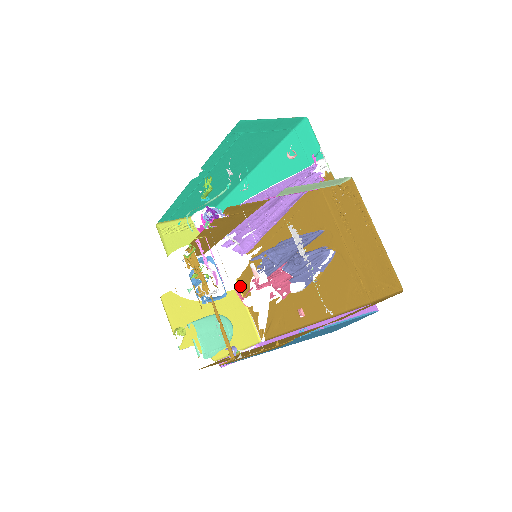
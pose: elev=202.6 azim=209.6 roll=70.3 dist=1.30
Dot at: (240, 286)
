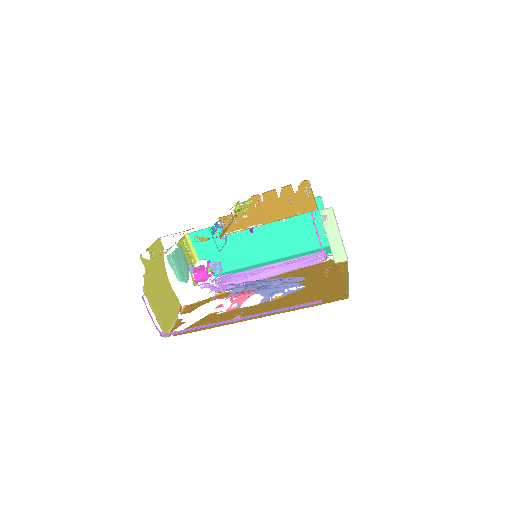
Dot at: (185, 308)
